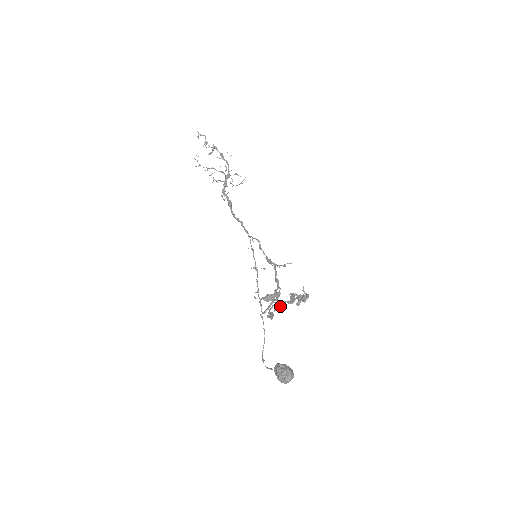
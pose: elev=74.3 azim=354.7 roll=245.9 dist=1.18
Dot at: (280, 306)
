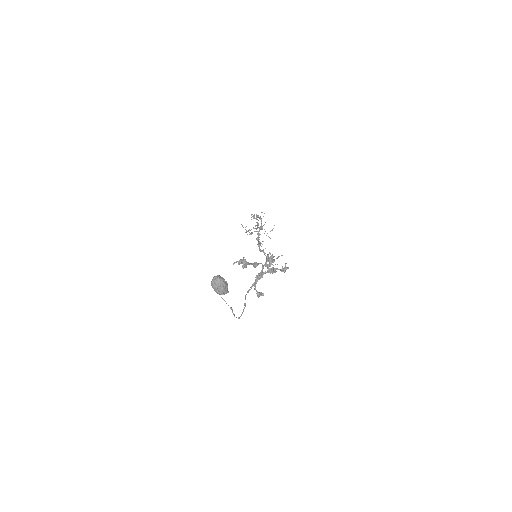
Dot at: (258, 274)
